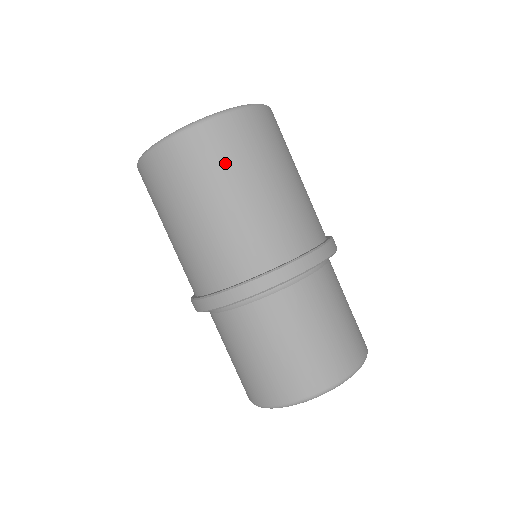
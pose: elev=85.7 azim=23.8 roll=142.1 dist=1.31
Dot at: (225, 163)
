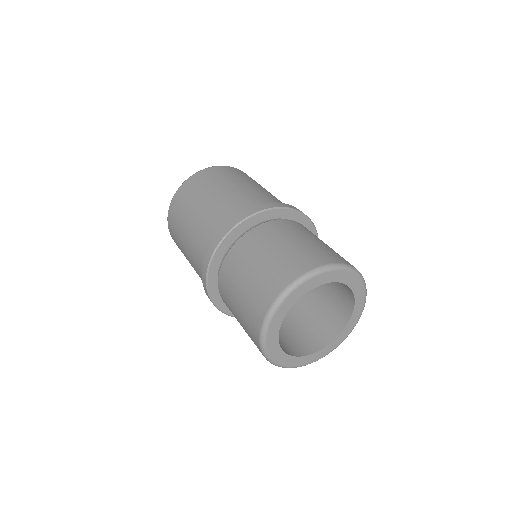
Dot at: (198, 190)
